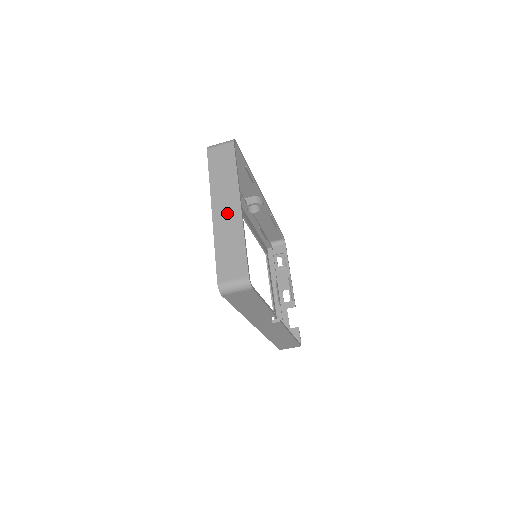
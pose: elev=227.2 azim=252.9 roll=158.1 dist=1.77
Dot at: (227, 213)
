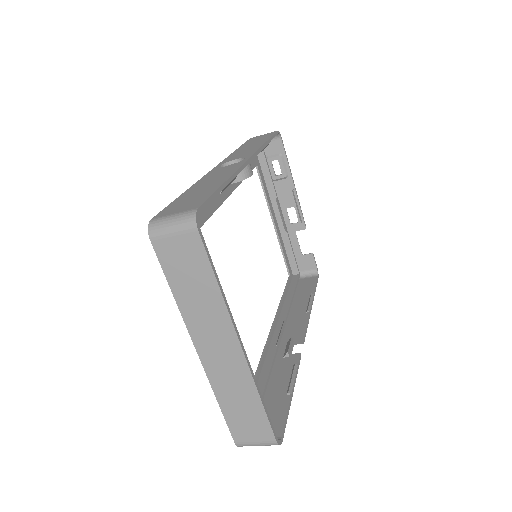
Dot at: (223, 358)
